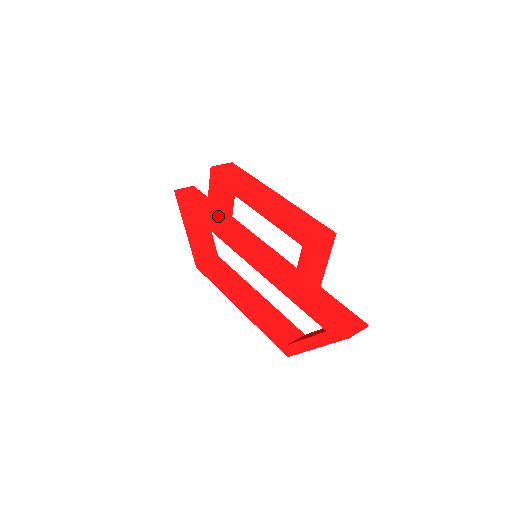
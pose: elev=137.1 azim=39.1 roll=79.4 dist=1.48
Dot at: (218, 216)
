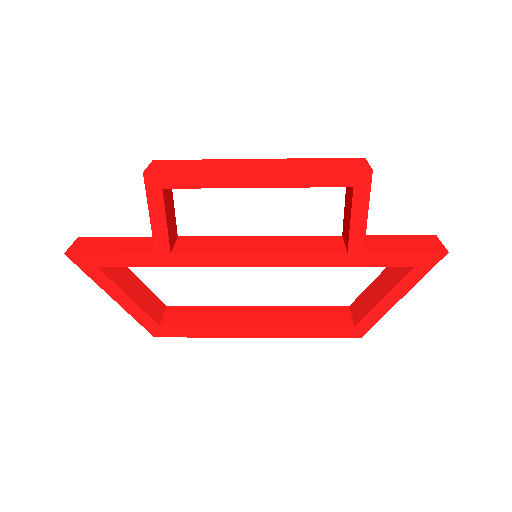
Dot at: (171, 241)
